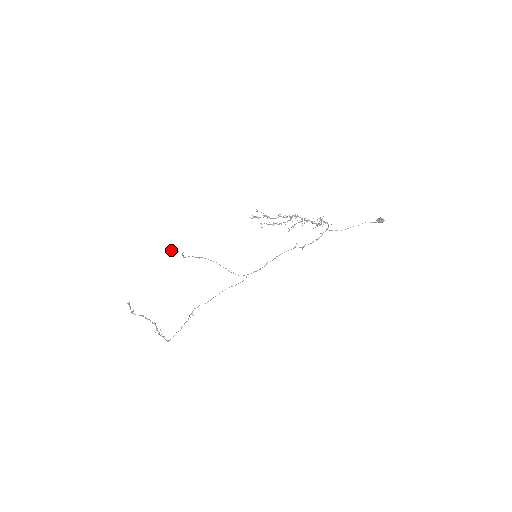
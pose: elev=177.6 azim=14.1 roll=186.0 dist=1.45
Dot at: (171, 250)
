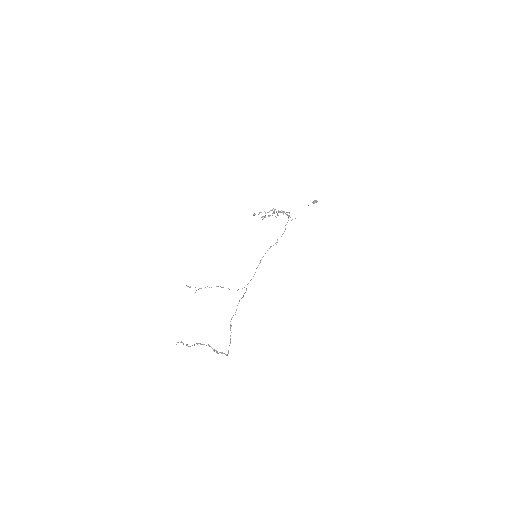
Dot at: occluded
